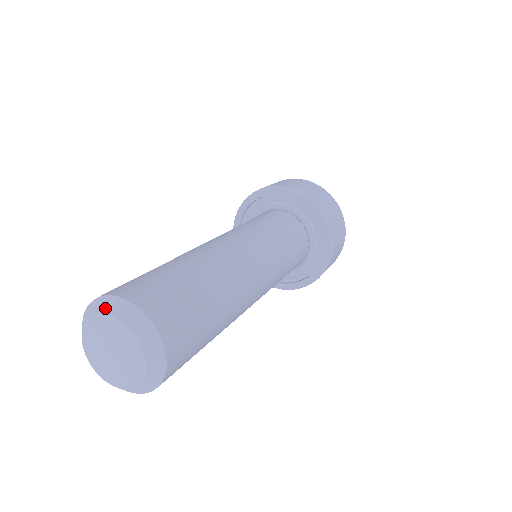
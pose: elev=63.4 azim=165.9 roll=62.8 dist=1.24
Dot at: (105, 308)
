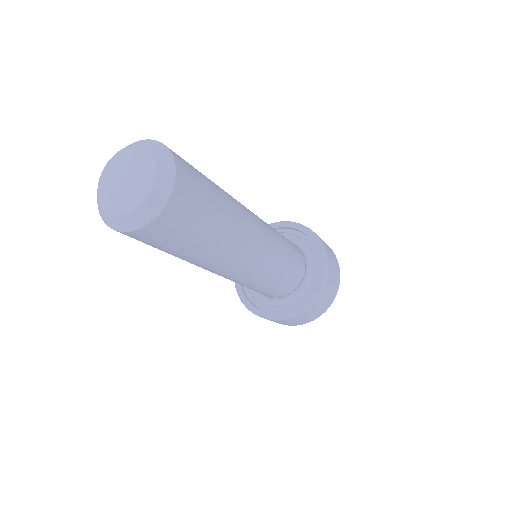
Dot at: occluded
